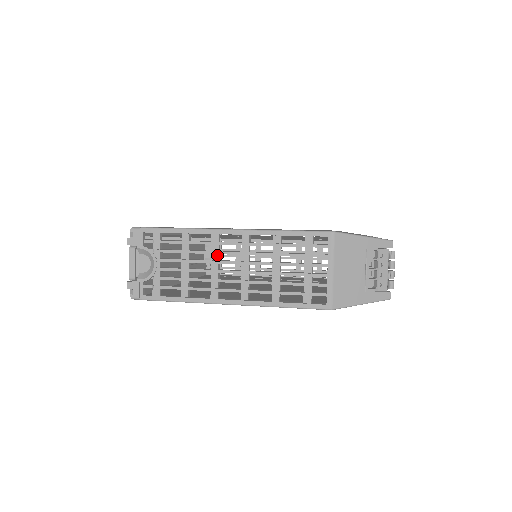
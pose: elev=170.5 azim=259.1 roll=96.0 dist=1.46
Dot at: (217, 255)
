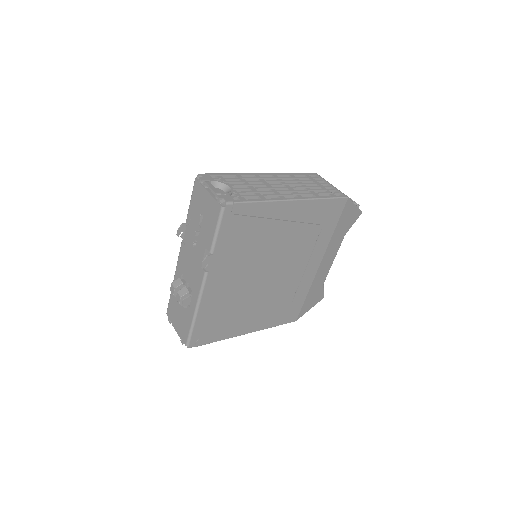
Dot at: (266, 182)
